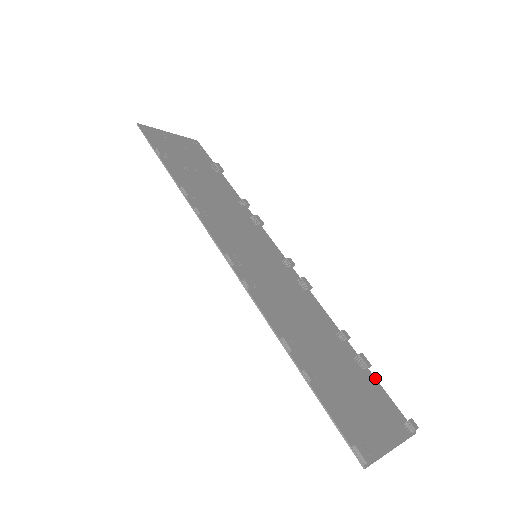
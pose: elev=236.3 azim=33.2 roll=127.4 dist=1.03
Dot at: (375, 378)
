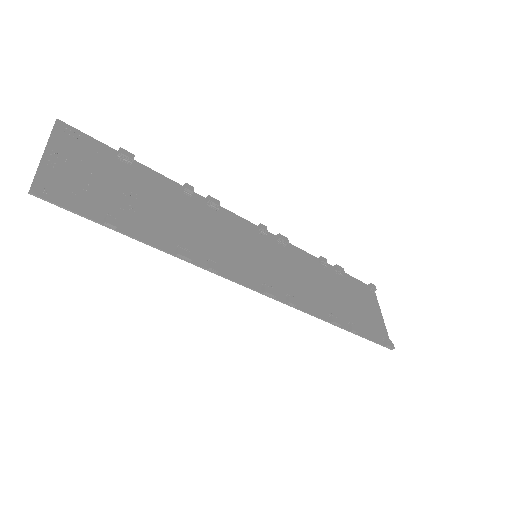
Dot at: (347, 274)
